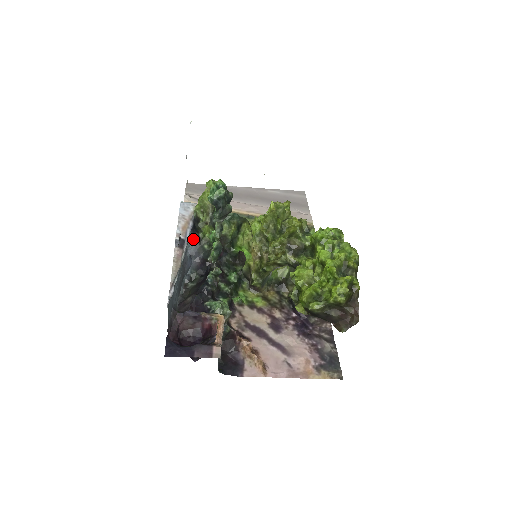
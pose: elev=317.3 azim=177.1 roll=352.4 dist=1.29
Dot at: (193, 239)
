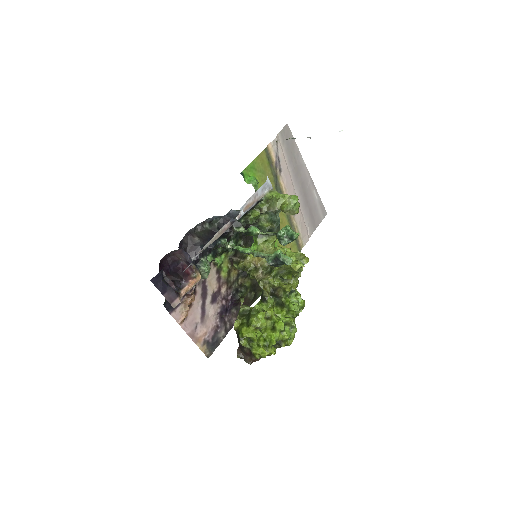
Dot at: occluded
